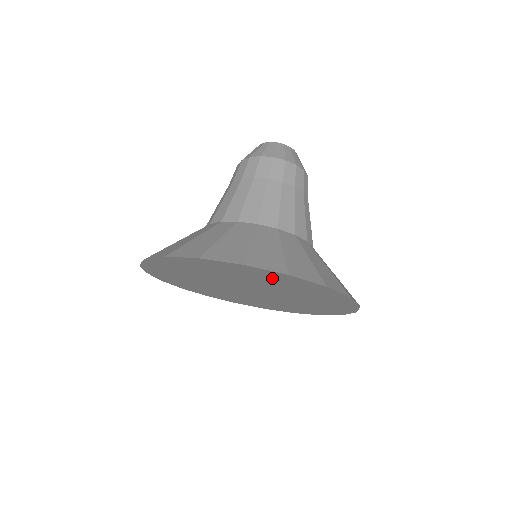
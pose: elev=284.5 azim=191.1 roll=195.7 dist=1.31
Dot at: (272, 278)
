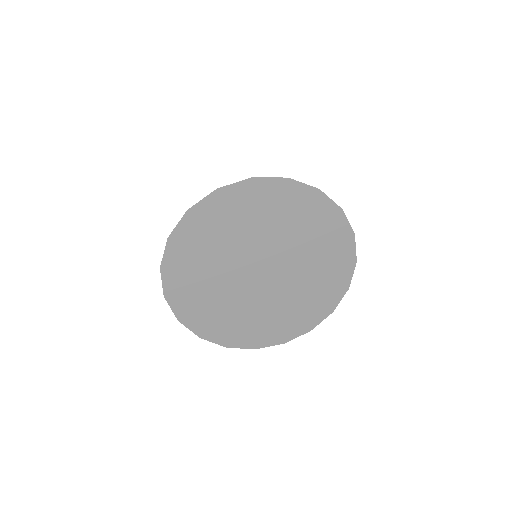
Dot at: (301, 209)
